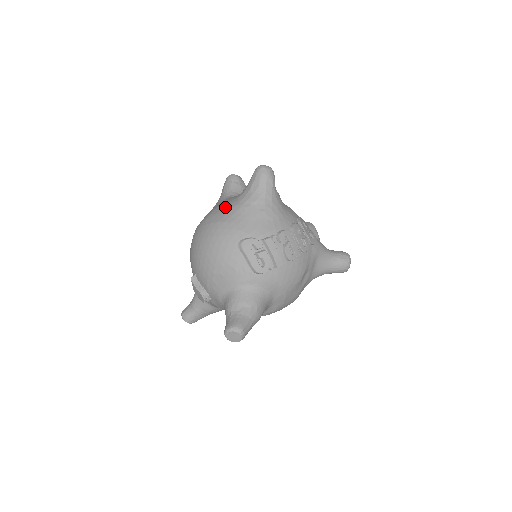
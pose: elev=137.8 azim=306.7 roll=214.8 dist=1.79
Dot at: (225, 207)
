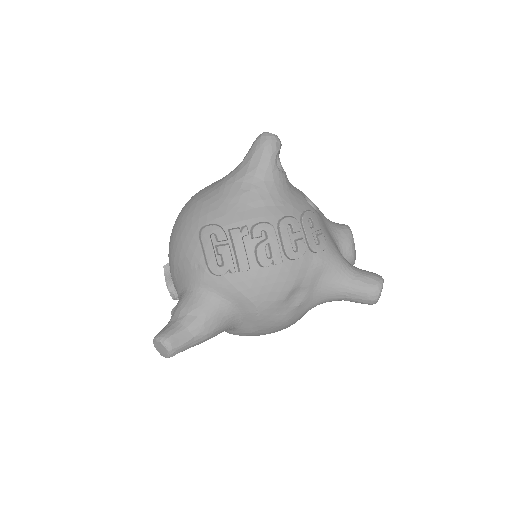
Dot at: (213, 183)
